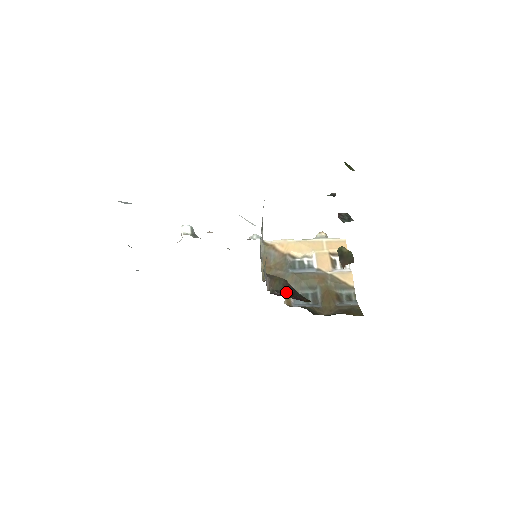
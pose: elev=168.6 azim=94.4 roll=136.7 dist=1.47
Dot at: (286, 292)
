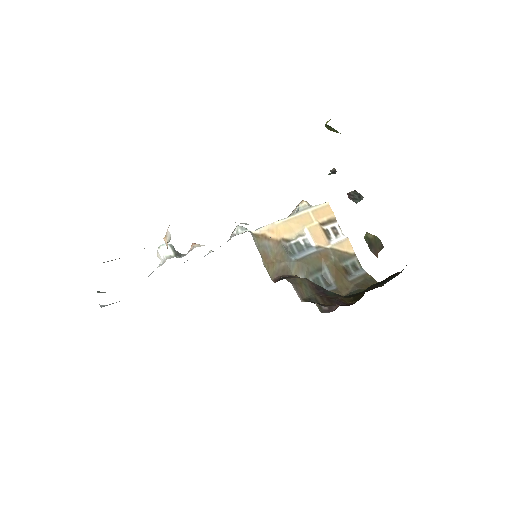
Dot at: (336, 305)
